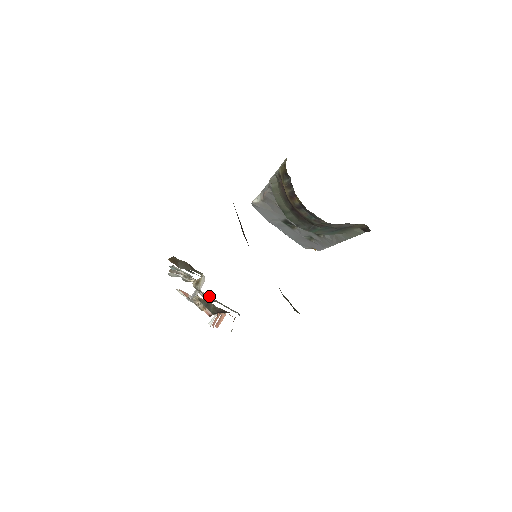
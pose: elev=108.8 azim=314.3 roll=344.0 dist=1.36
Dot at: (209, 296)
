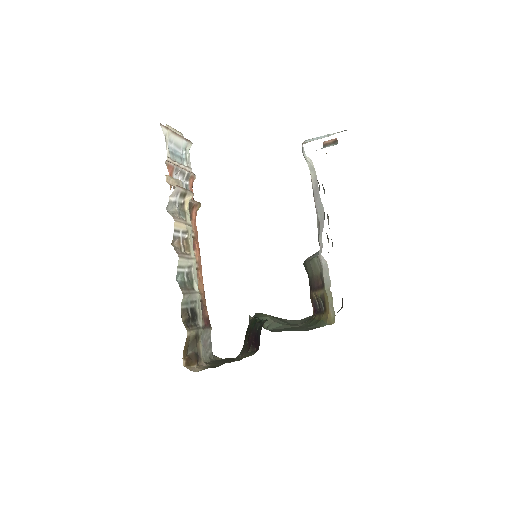
Dot at: occluded
